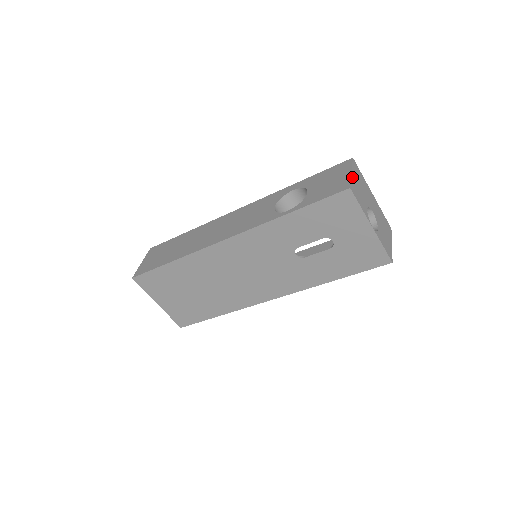
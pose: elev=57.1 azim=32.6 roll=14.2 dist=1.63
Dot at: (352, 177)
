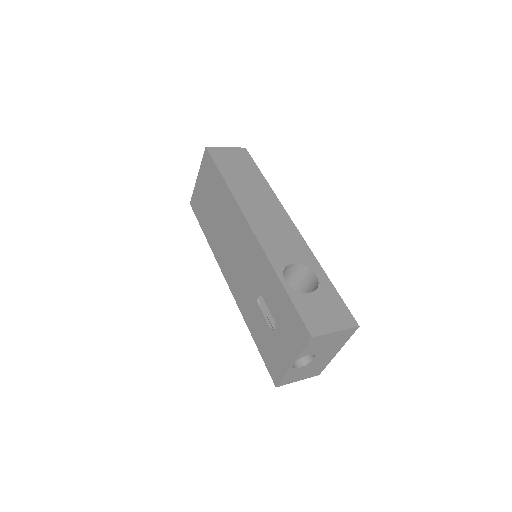
Dot at: (330, 334)
